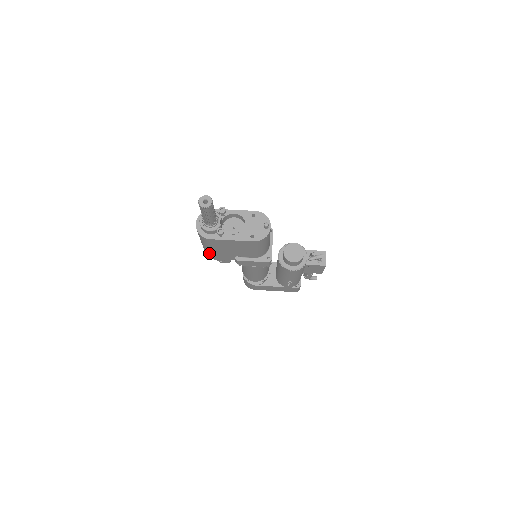
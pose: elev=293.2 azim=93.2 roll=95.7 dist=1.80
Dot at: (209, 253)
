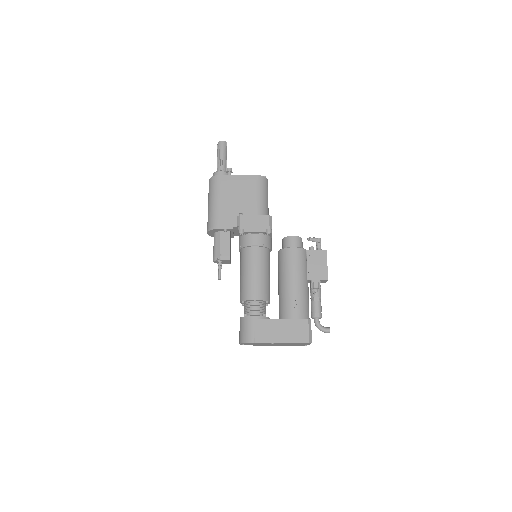
Dot at: (214, 214)
